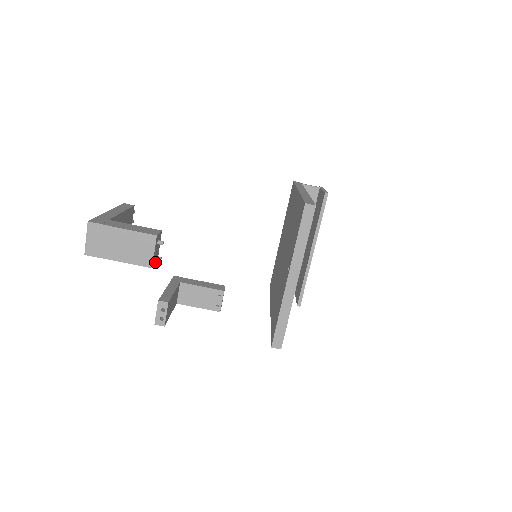
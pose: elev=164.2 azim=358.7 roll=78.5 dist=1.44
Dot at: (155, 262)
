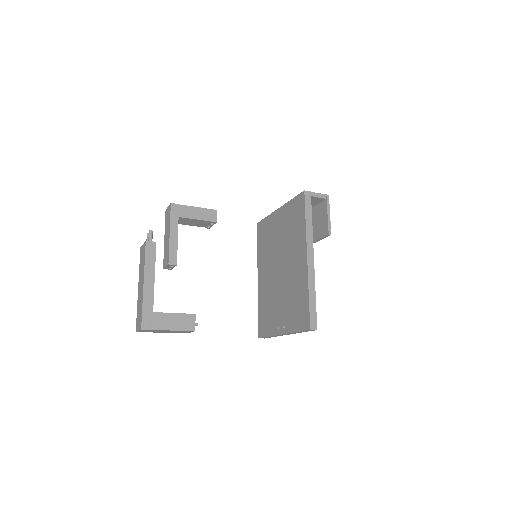
Dot at: occluded
